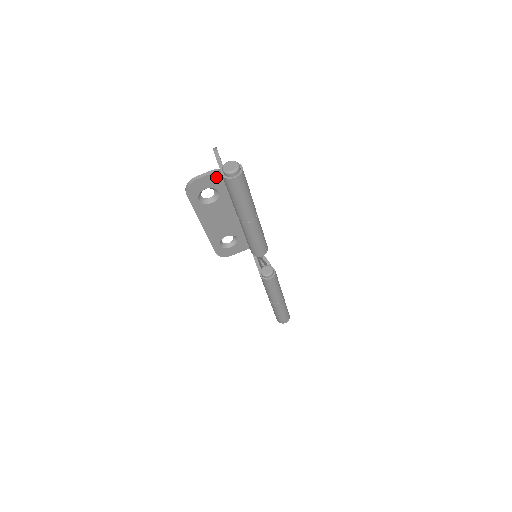
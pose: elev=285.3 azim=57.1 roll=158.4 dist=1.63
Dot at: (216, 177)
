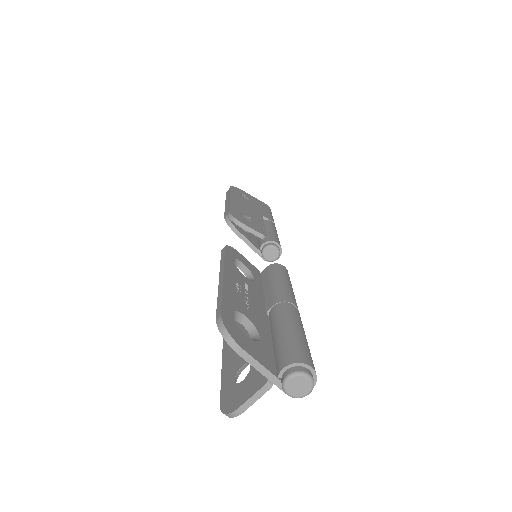
Dot at: occluded
